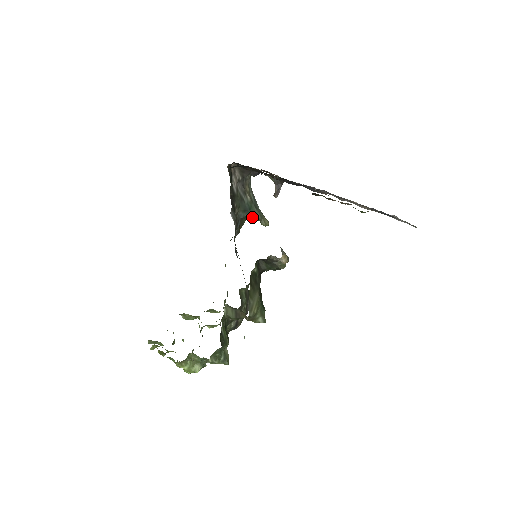
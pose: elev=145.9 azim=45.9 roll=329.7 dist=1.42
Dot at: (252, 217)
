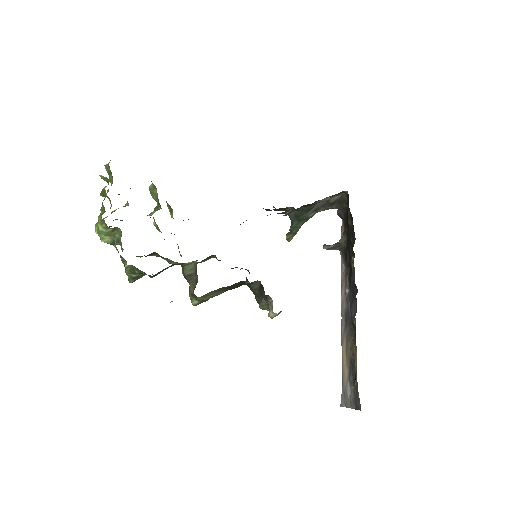
Dot at: (292, 224)
